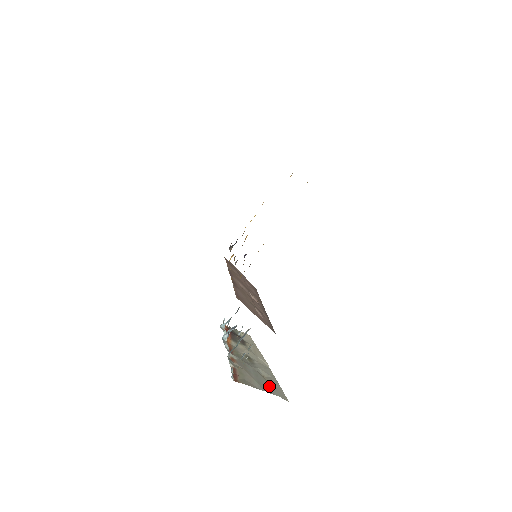
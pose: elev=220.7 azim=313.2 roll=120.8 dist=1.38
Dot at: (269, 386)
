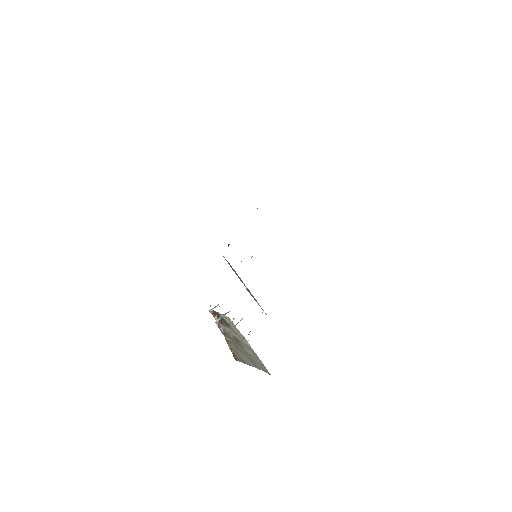
Dot at: (257, 363)
